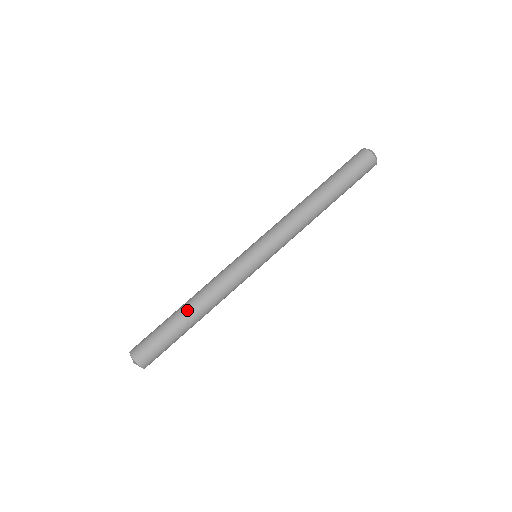
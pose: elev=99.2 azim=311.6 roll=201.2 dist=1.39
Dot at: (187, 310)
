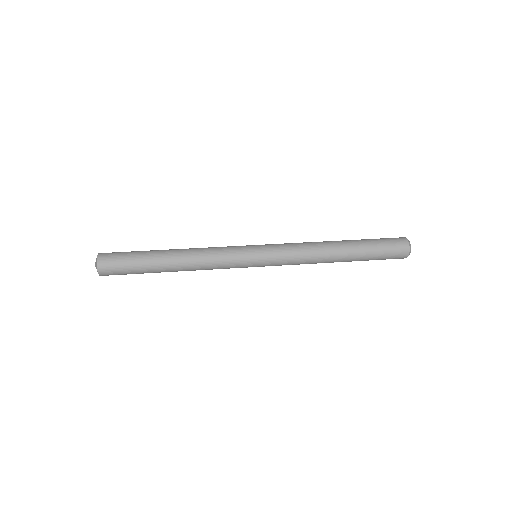
Dot at: occluded
